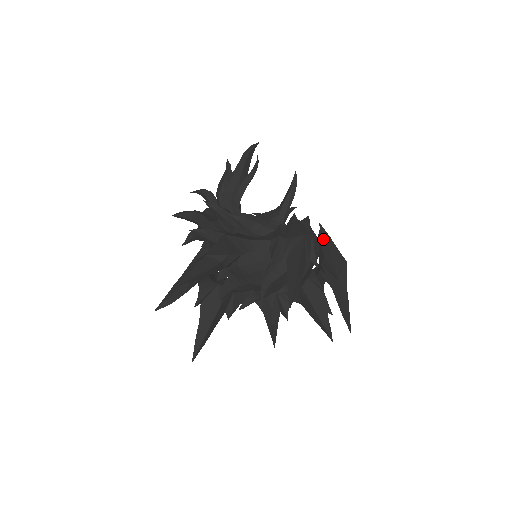
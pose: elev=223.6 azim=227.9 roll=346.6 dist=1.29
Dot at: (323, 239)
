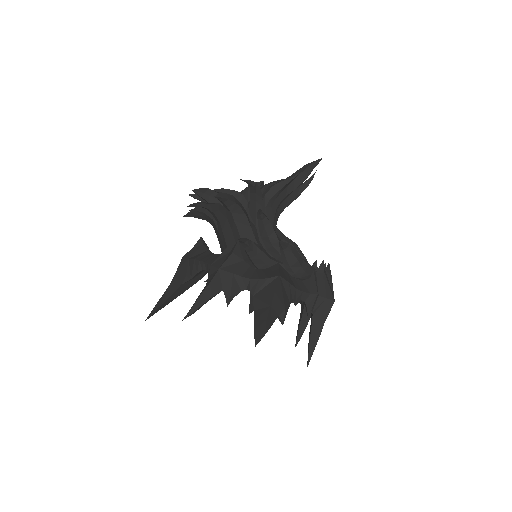
Dot at: occluded
